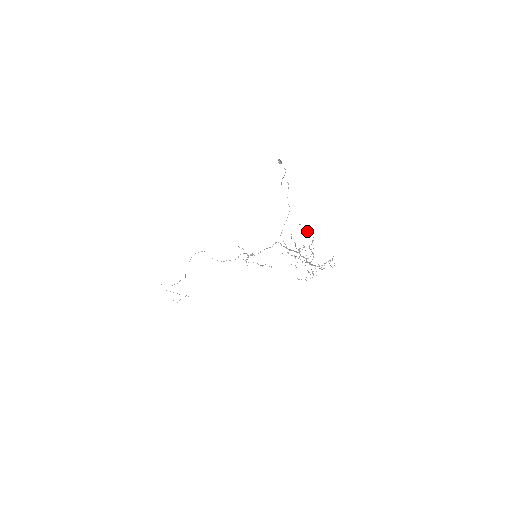
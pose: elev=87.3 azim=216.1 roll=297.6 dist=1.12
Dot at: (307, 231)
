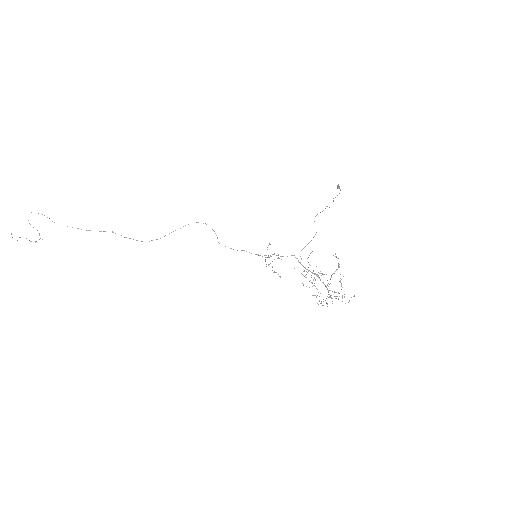
Dot at: occluded
